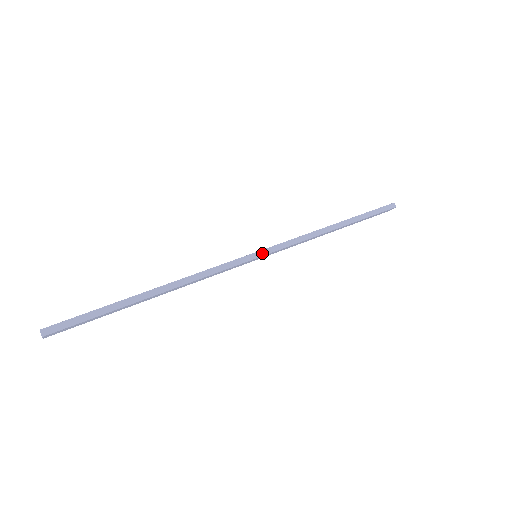
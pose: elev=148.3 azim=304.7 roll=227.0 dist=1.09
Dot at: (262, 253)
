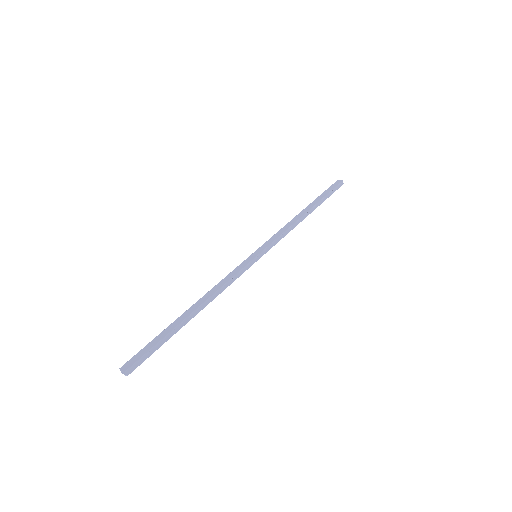
Dot at: (261, 254)
